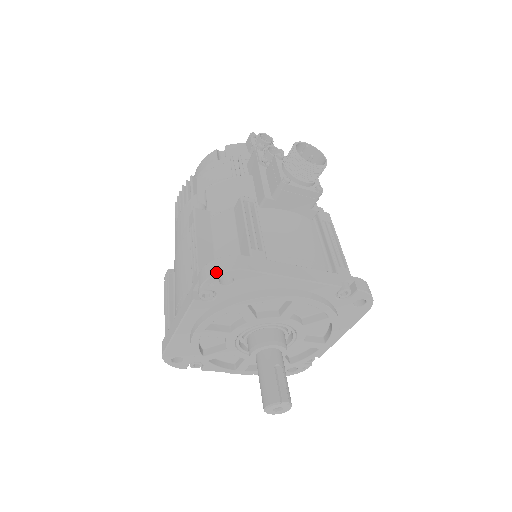
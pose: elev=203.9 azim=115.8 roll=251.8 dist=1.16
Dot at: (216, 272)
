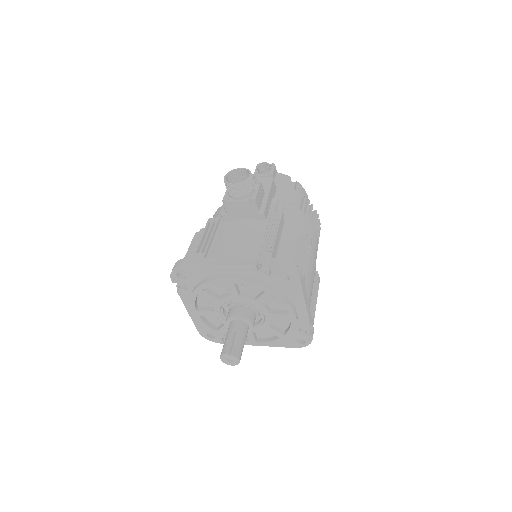
Dot at: occluded
